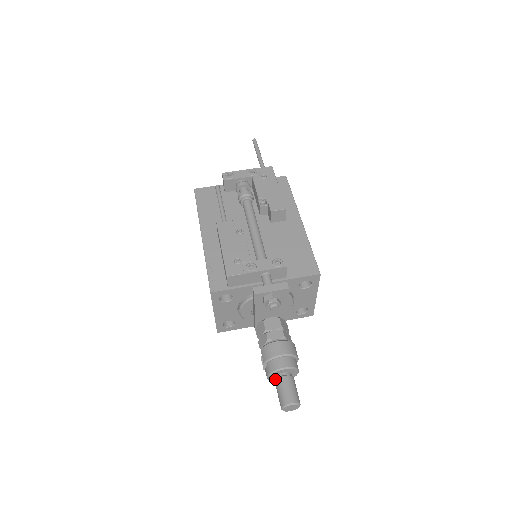
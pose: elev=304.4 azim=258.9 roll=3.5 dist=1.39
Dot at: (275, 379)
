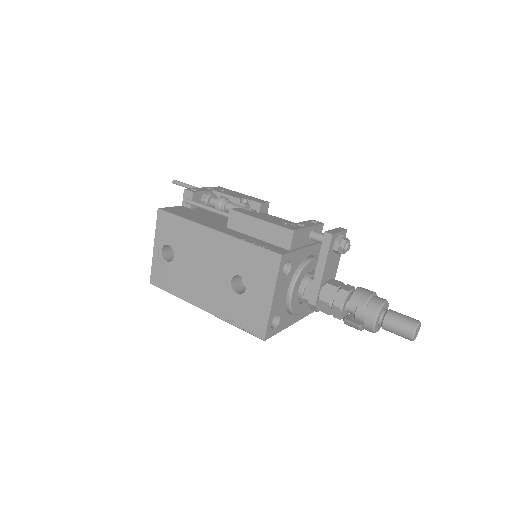
Dot at: (377, 325)
